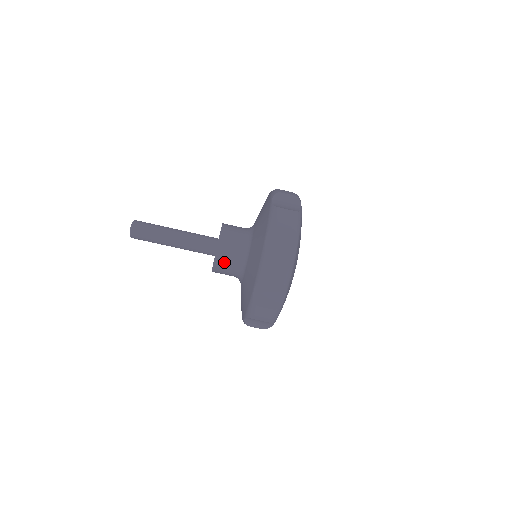
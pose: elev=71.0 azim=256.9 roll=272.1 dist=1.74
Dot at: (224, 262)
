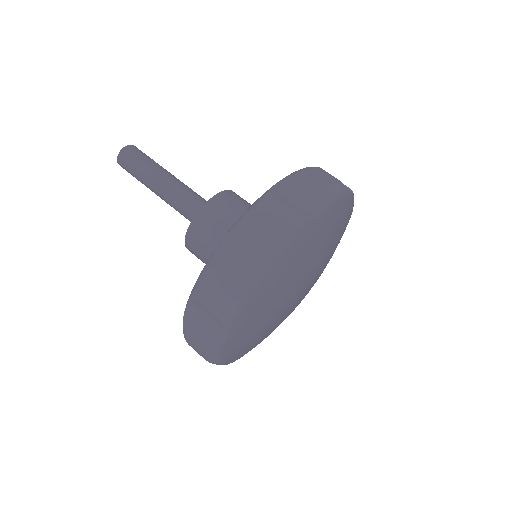
Dot at: (196, 245)
